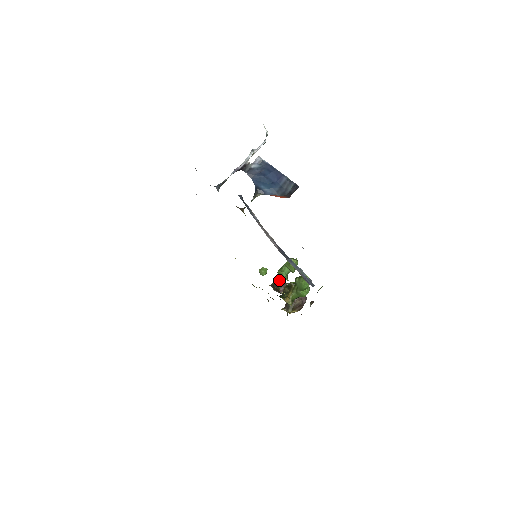
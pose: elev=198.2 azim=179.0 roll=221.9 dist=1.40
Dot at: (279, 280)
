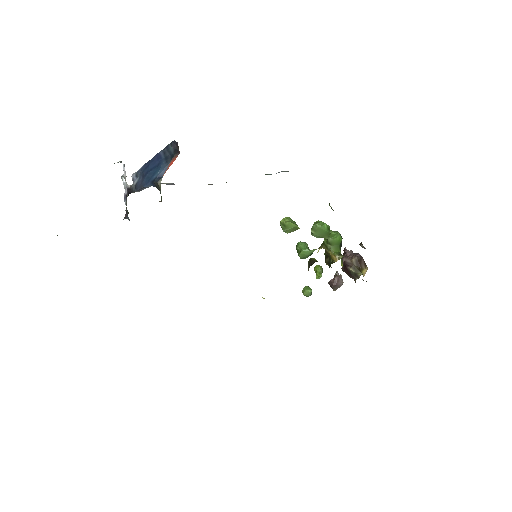
Dot at: (320, 272)
